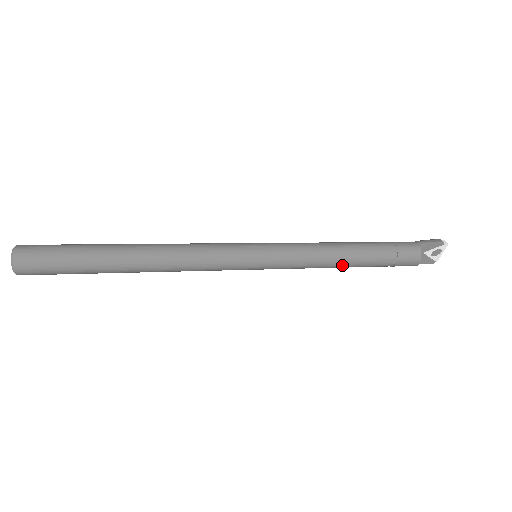
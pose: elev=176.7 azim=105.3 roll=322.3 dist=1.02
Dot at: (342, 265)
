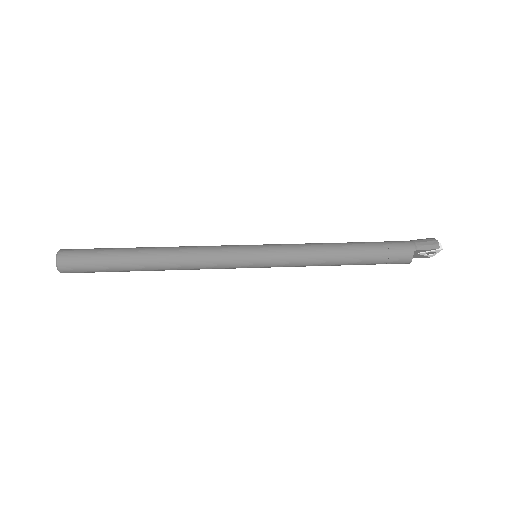
Dot at: (334, 265)
